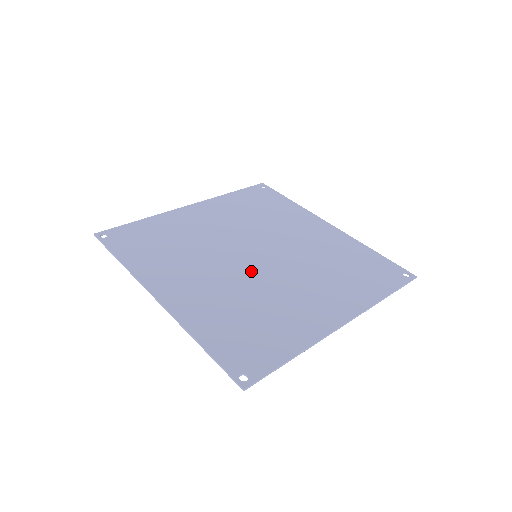
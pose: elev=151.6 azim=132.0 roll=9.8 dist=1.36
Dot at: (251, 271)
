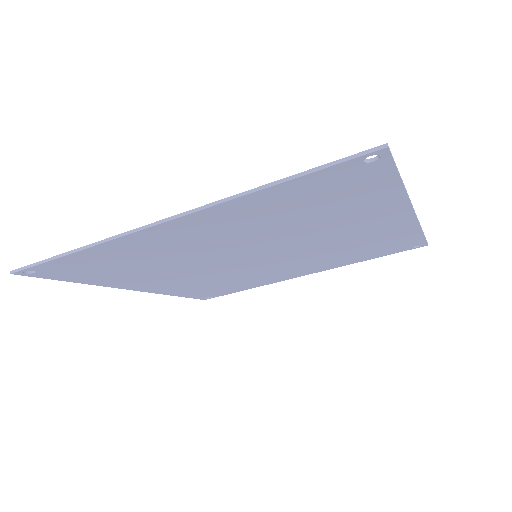
Dot at: occluded
